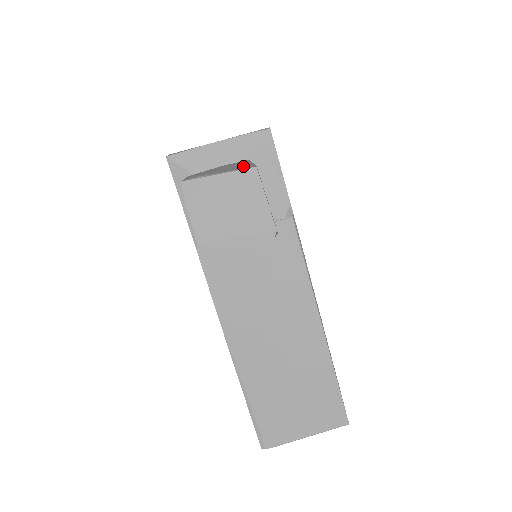
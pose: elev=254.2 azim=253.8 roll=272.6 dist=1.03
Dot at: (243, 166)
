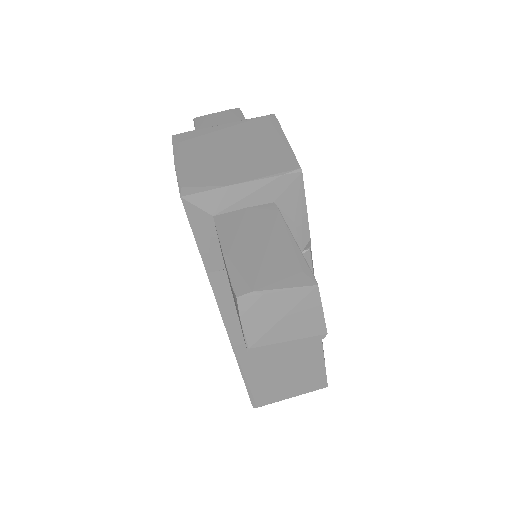
Dot at: (296, 267)
